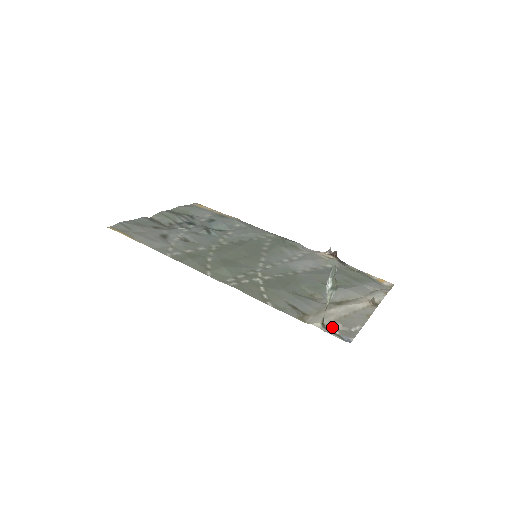
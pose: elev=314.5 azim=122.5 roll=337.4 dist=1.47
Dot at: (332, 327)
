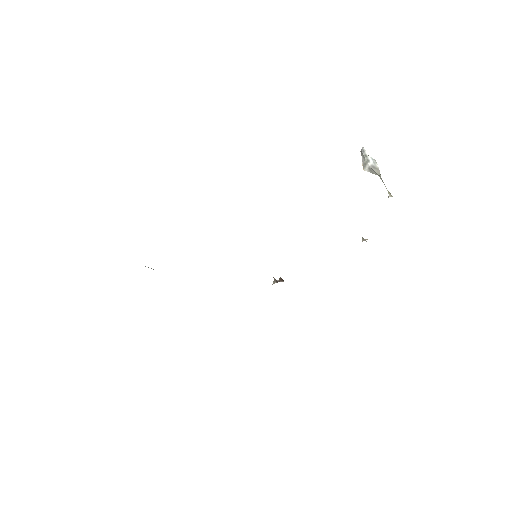
Dot at: occluded
